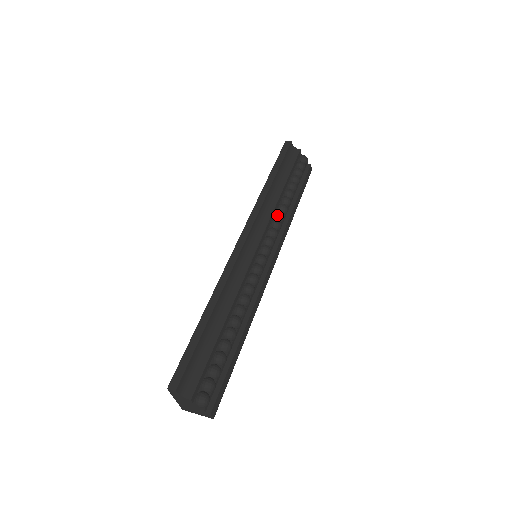
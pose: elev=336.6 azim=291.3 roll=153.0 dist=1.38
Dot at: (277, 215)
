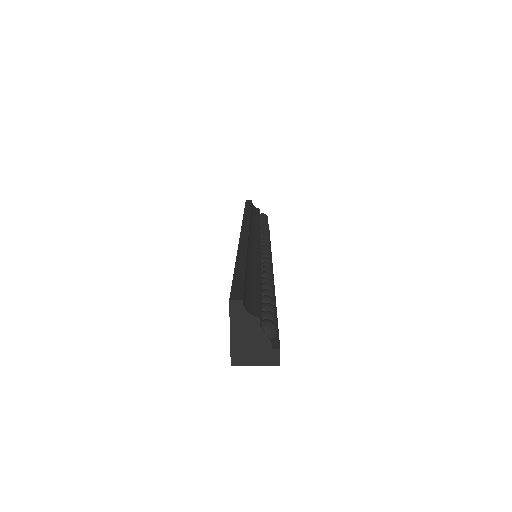
Dot at: (263, 234)
